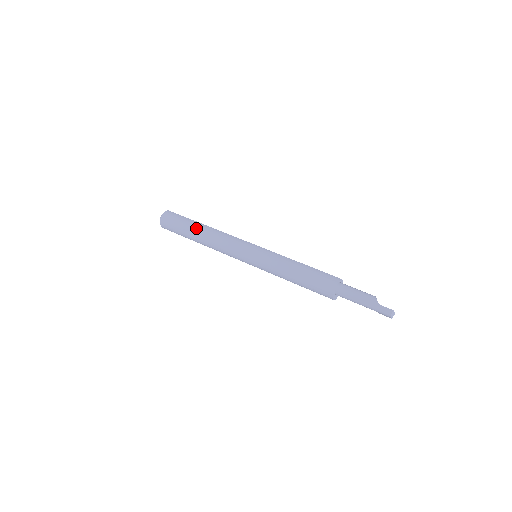
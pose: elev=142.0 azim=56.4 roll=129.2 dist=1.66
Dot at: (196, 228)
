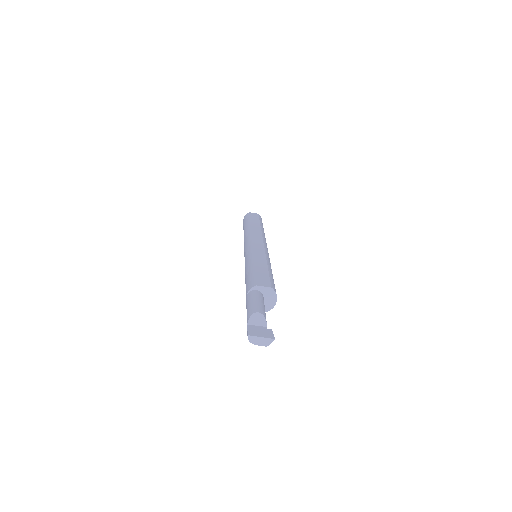
Dot at: occluded
